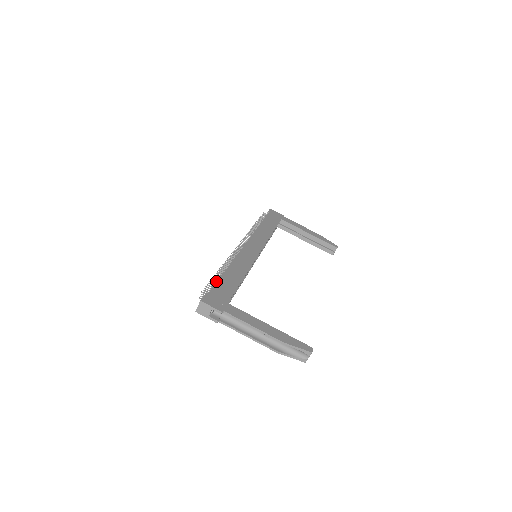
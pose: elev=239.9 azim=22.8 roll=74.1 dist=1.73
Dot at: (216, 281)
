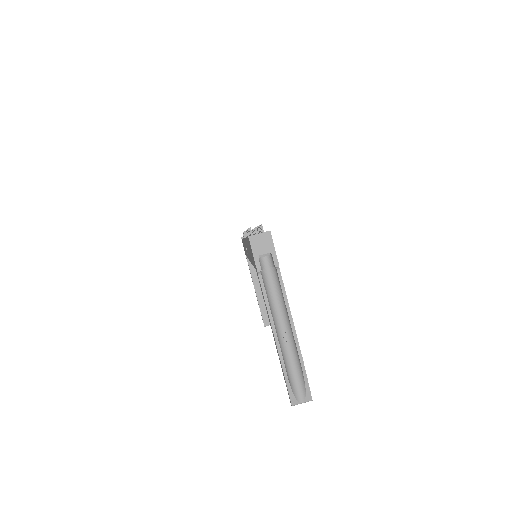
Dot at: occluded
